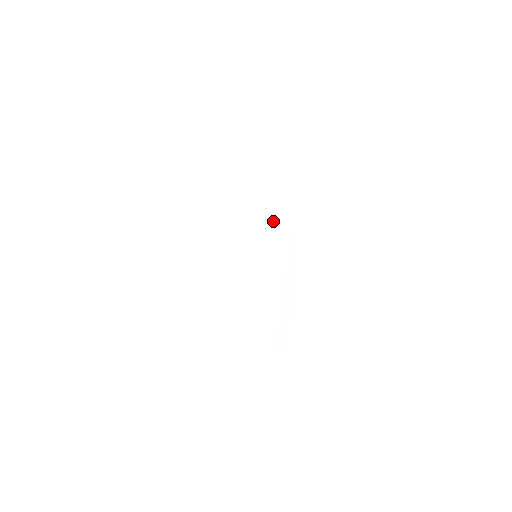
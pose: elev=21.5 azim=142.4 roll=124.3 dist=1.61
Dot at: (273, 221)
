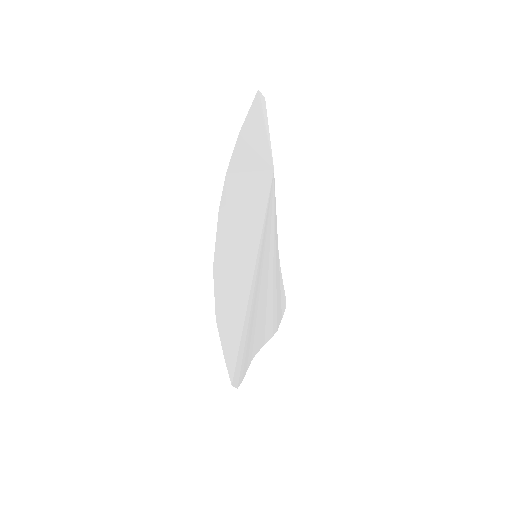
Dot at: (261, 196)
